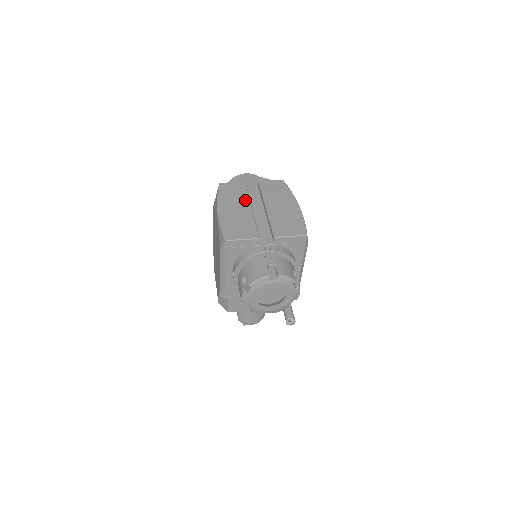
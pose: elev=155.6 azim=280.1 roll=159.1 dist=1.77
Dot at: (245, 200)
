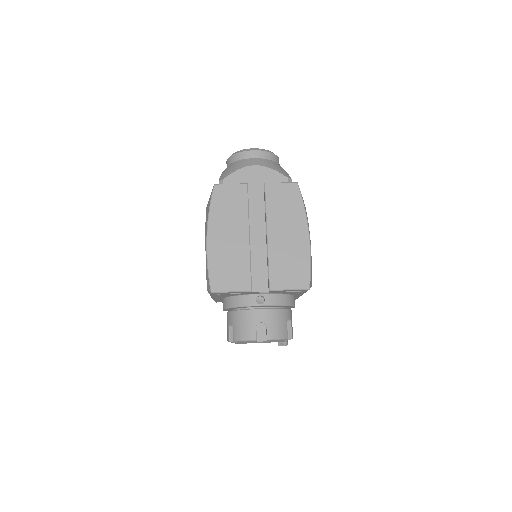
Dot at: (243, 221)
